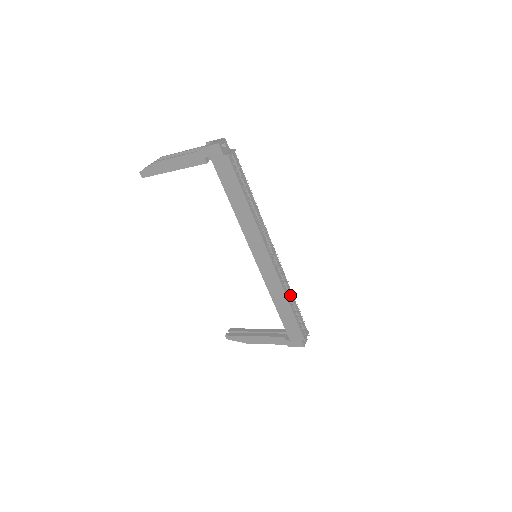
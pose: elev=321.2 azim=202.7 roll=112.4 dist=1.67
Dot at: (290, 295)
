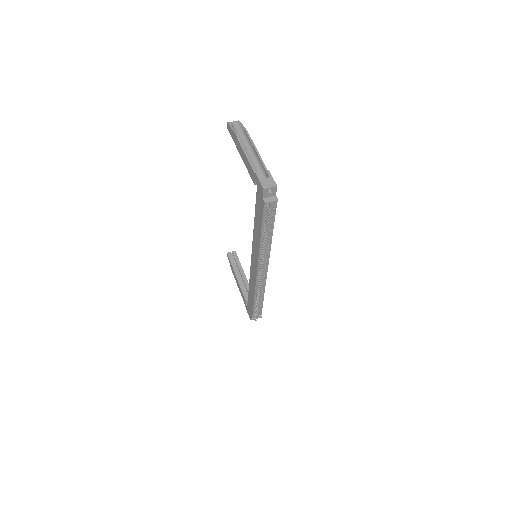
Dot at: (259, 296)
